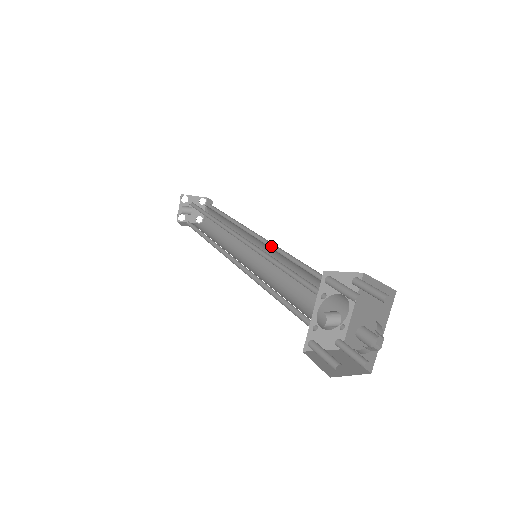
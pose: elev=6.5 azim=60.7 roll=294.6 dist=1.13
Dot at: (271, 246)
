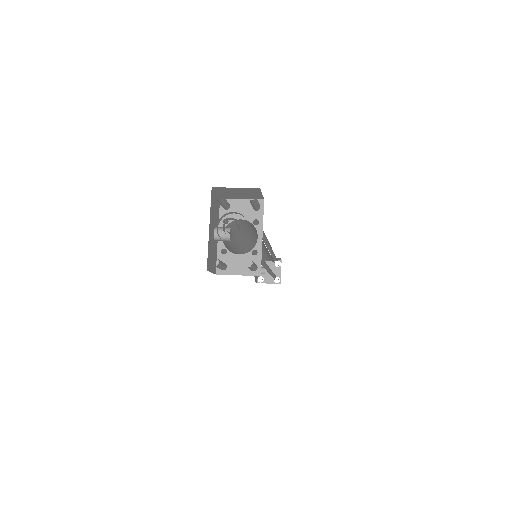
Dot at: occluded
